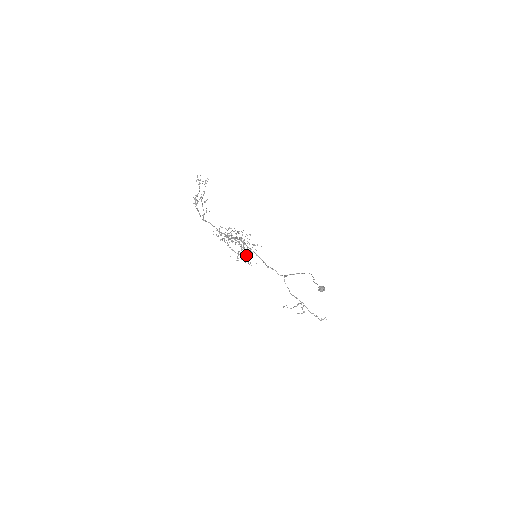
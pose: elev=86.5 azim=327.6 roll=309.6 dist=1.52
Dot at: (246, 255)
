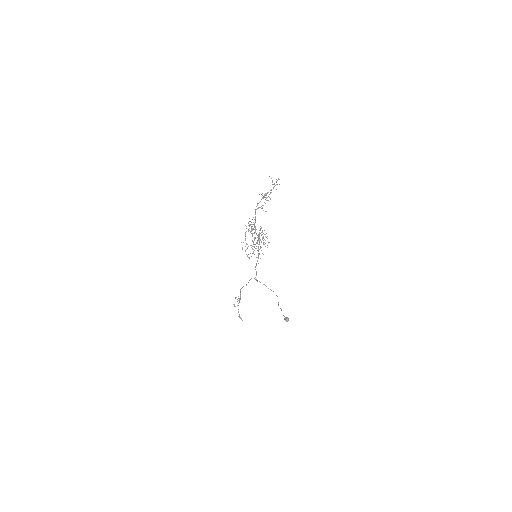
Dot at: (253, 252)
